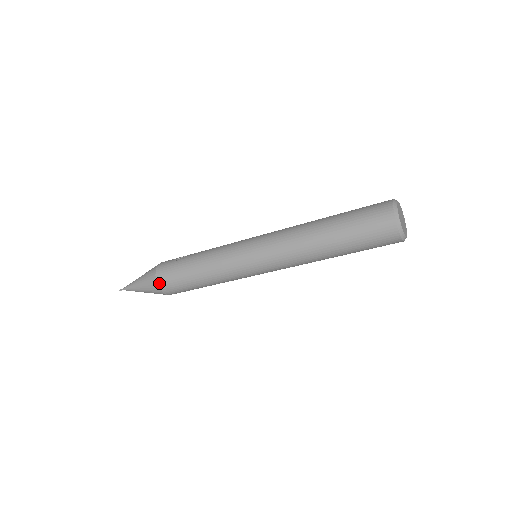
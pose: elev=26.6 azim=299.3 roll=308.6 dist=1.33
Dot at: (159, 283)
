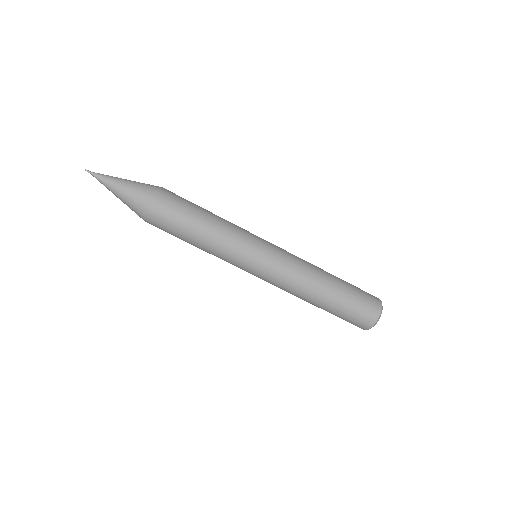
Dot at: (163, 190)
